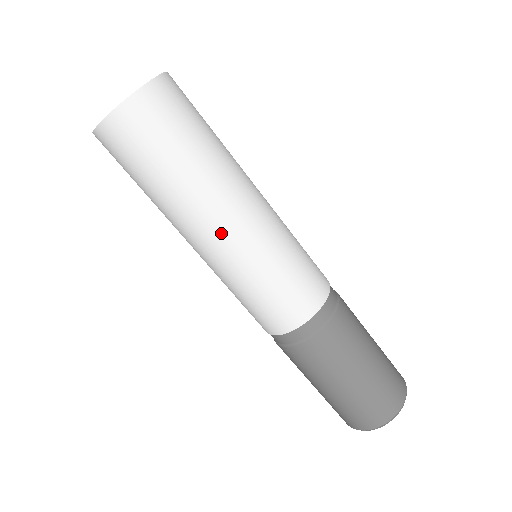
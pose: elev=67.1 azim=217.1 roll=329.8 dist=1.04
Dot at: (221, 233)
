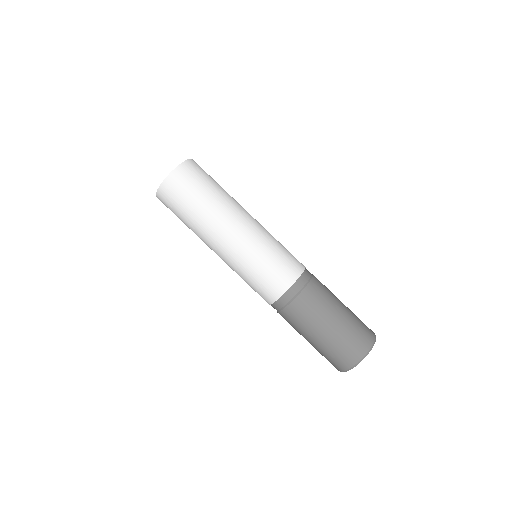
Dot at: (239, 227)
